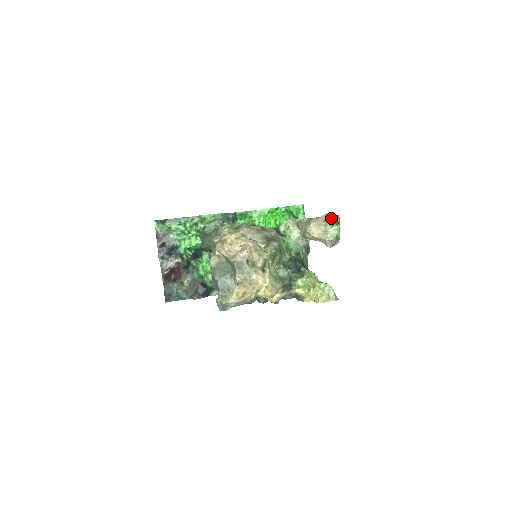
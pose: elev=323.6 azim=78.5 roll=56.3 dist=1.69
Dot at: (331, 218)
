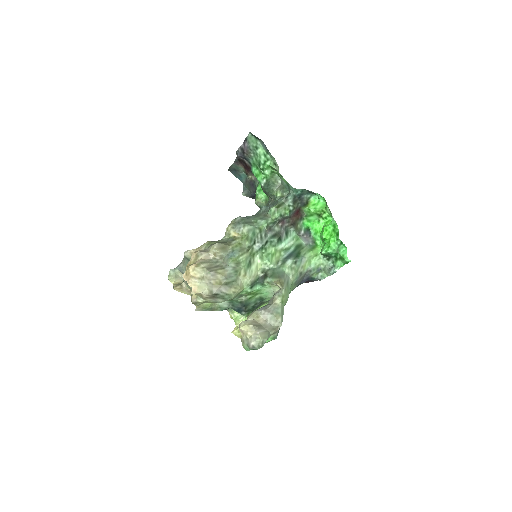
Dot at: (251, 344)
